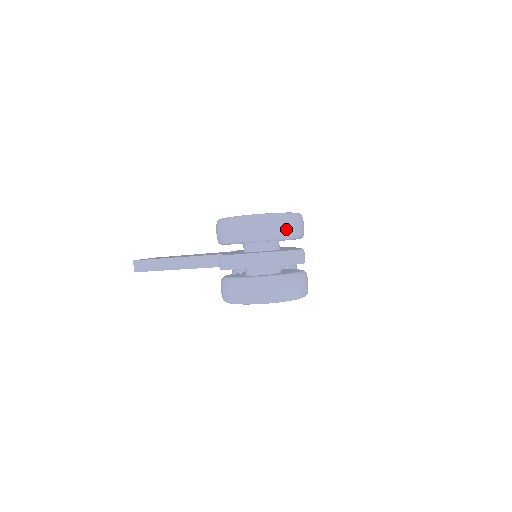
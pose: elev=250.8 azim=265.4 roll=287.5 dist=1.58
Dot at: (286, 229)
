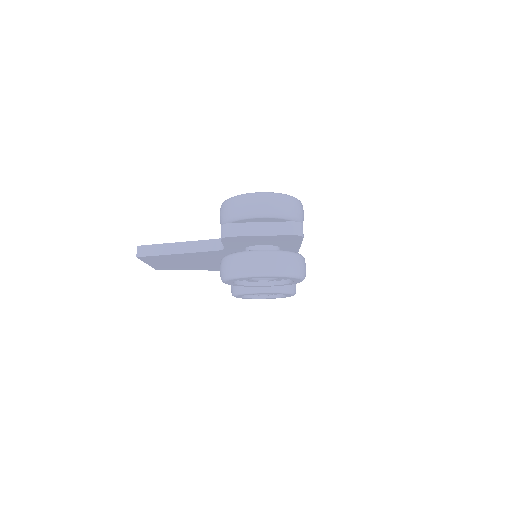
Dot at: (286, 208)
